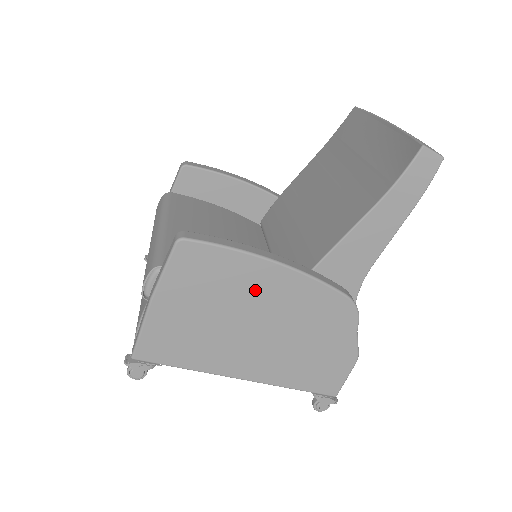
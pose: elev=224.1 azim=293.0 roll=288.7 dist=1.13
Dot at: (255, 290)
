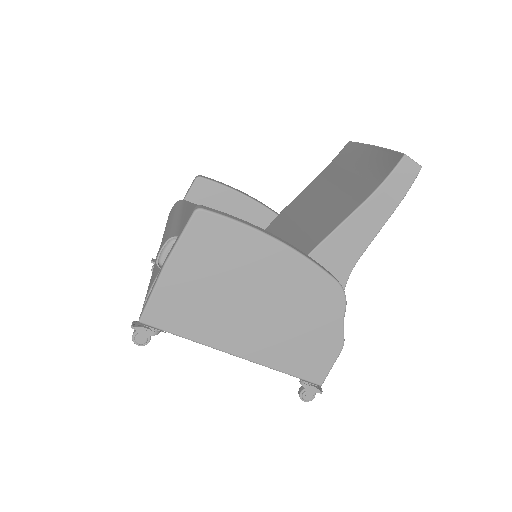
Dot at: (257, 265)
